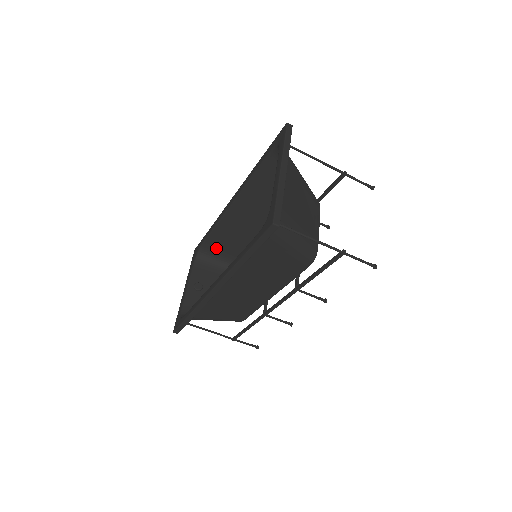
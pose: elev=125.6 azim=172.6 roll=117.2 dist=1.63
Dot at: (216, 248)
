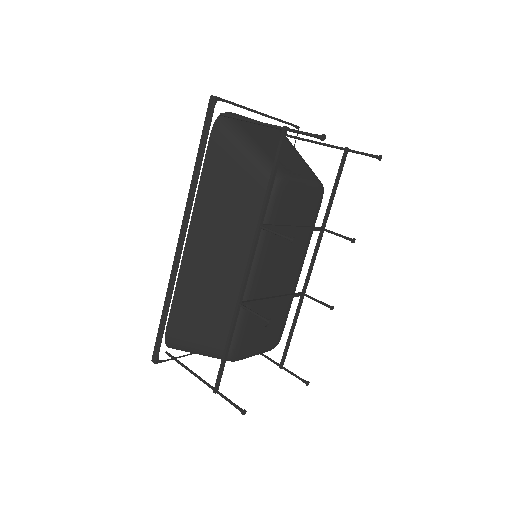
Dot at: occluded
